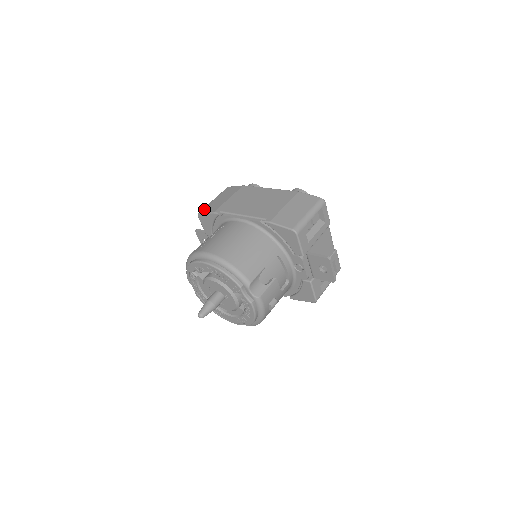
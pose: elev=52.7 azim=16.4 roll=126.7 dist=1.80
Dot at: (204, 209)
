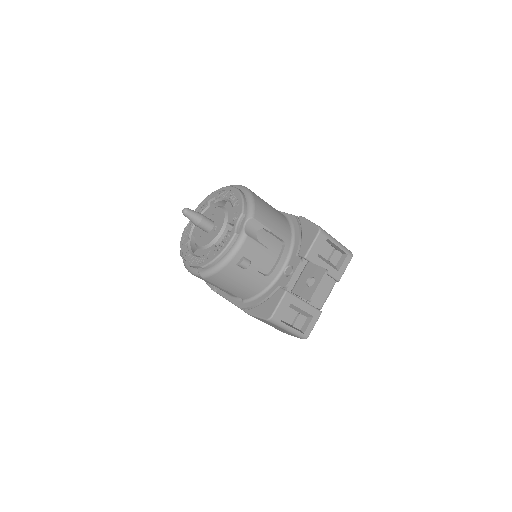
Dot at: occluded
